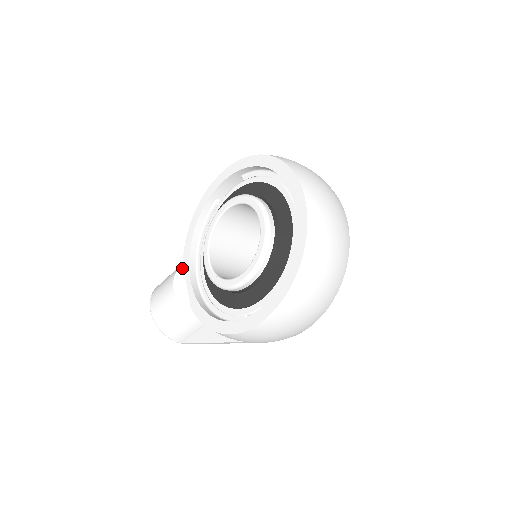
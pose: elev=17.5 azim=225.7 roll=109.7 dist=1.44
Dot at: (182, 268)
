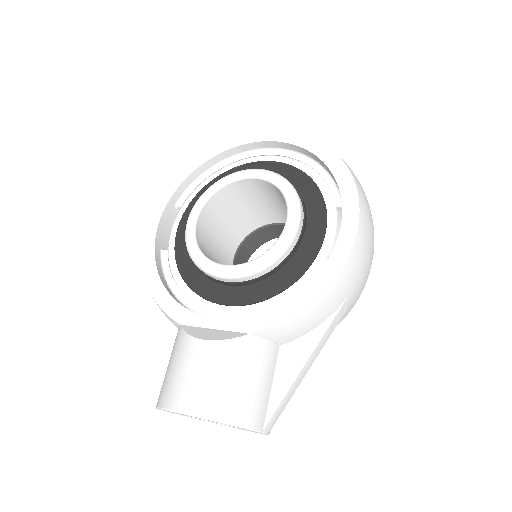
Dot at: (187, 326)
